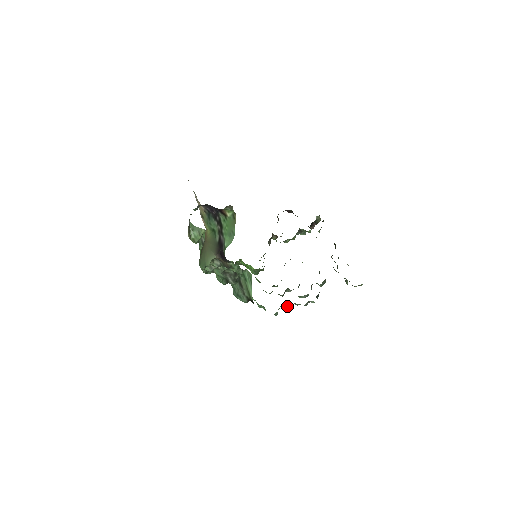
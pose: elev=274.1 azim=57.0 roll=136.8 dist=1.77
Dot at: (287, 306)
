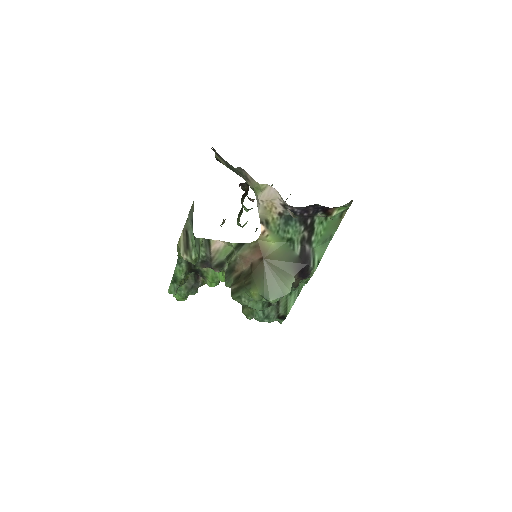
Dot at: occluded
